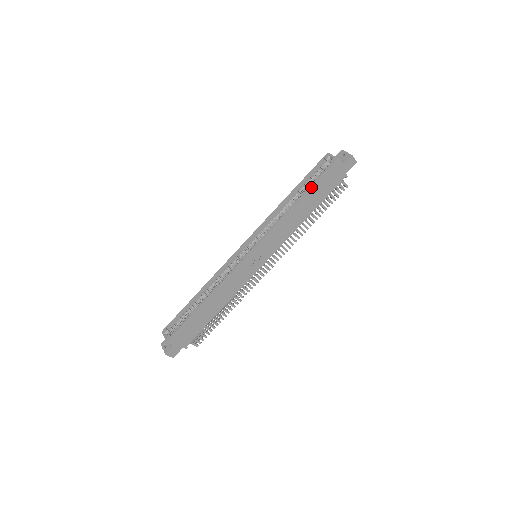
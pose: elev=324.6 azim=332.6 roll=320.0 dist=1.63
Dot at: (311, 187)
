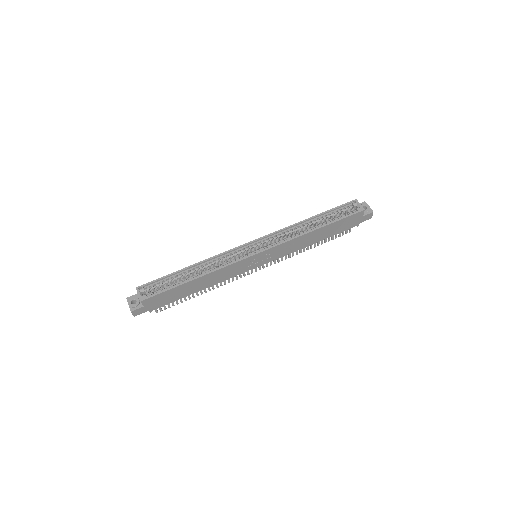
Dot at: (334, 222)
